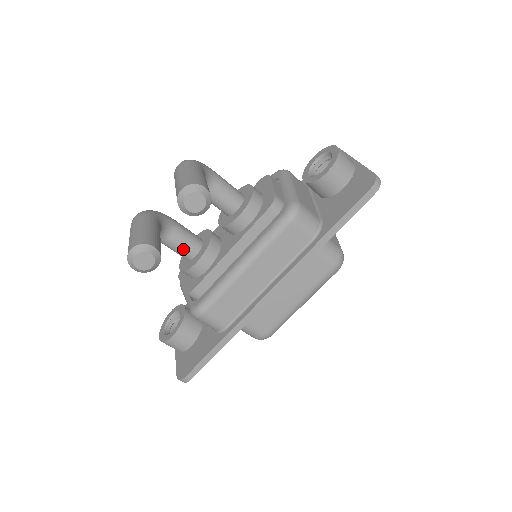
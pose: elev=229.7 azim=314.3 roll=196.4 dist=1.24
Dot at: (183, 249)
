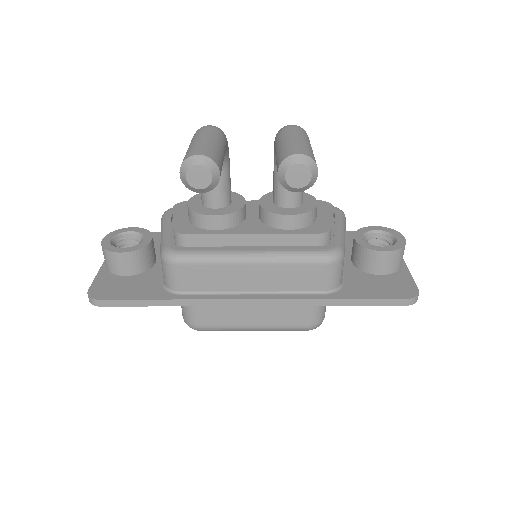
Dot at: (212, 192)
